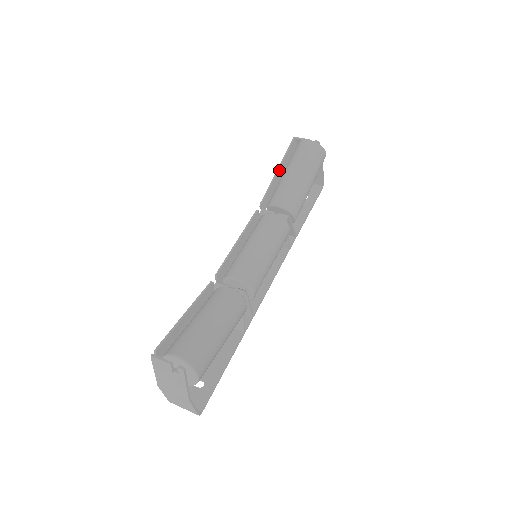
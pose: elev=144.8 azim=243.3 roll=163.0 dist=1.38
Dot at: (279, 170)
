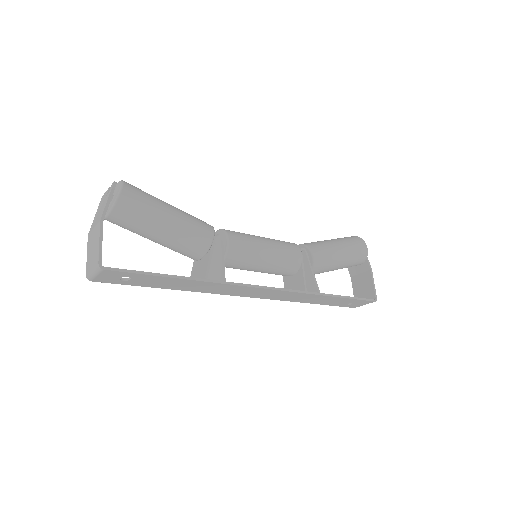
Dot at: occluded
